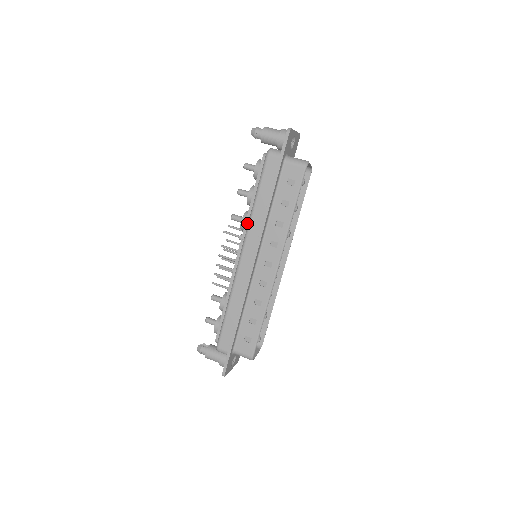
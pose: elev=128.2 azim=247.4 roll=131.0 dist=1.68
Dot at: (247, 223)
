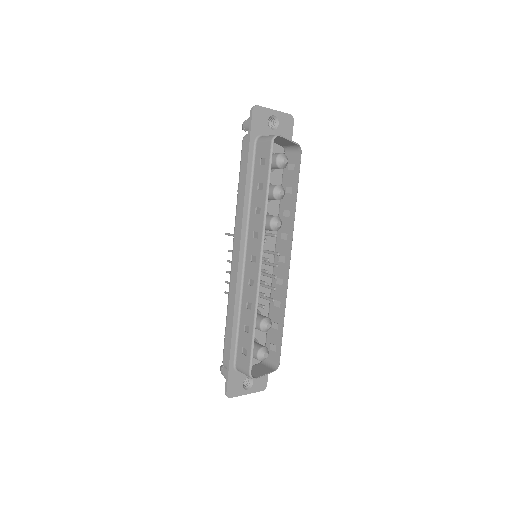
Dot at: occluded
